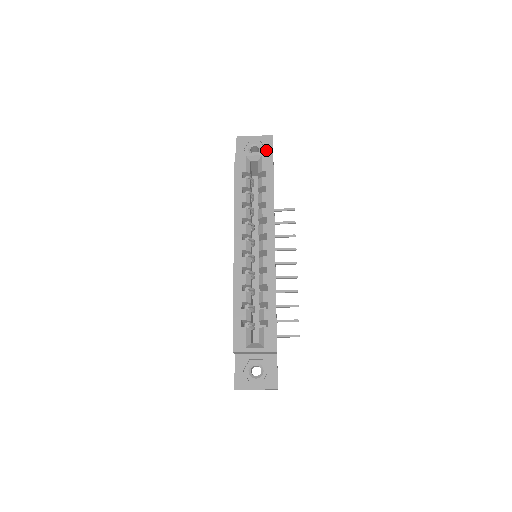
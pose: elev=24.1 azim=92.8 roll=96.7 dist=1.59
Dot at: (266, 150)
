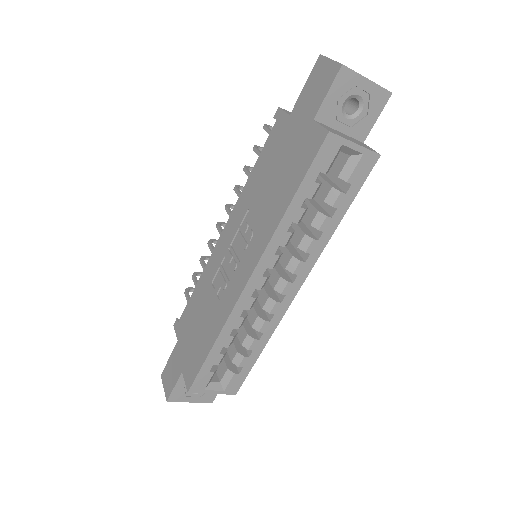
Dot at: (367, 117)
